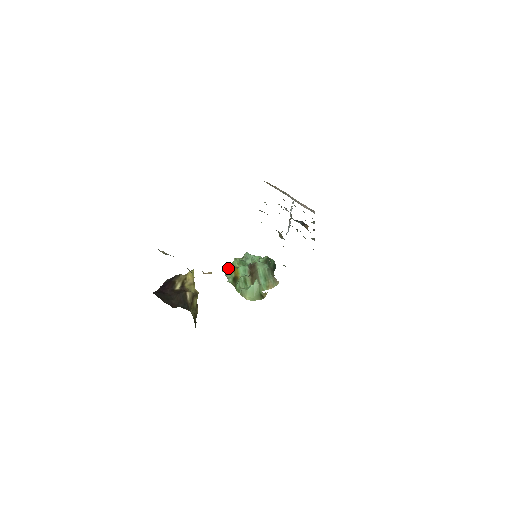
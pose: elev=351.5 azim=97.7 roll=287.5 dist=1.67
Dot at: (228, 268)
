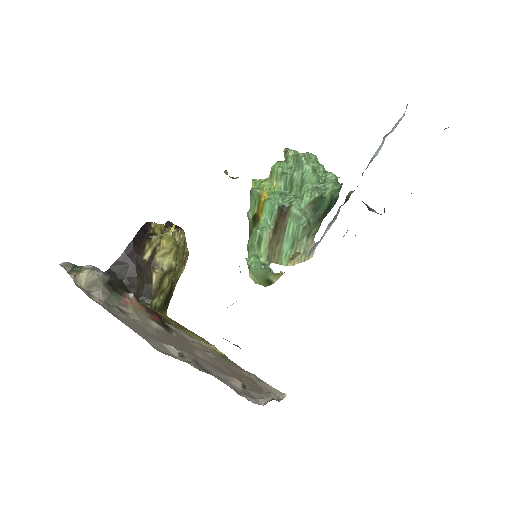
Dot at: (252, 193)
